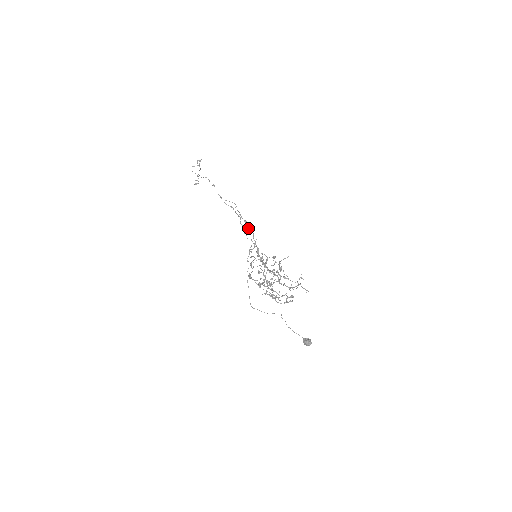
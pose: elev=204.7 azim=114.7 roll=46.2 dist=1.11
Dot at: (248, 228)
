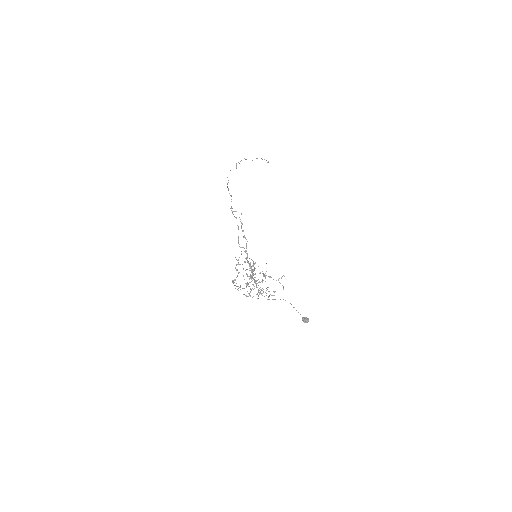
Dot at: (244, 237)
